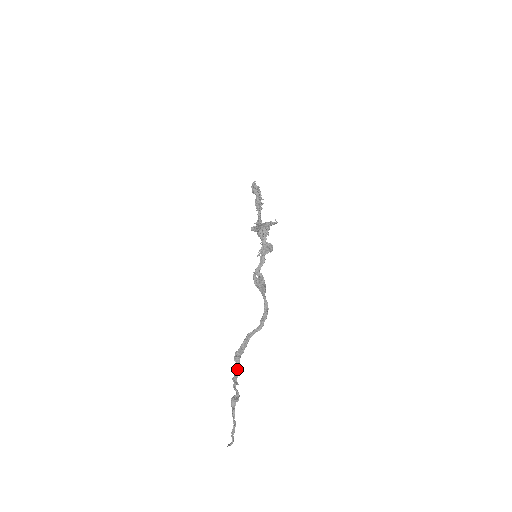
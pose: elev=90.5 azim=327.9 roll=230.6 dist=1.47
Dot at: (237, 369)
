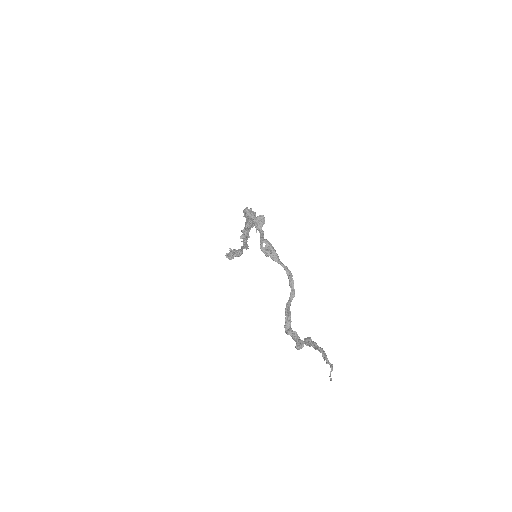
Dot at: (294, 334)
